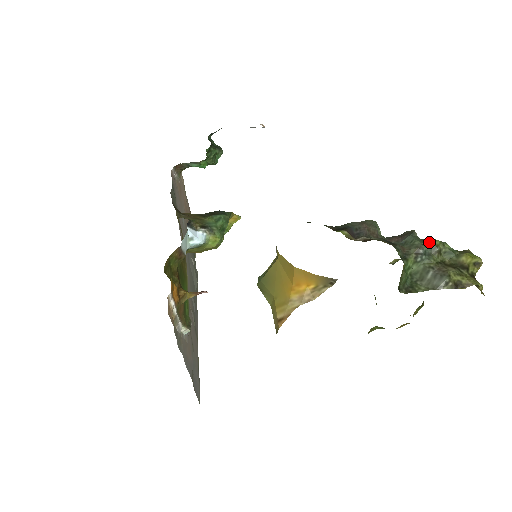
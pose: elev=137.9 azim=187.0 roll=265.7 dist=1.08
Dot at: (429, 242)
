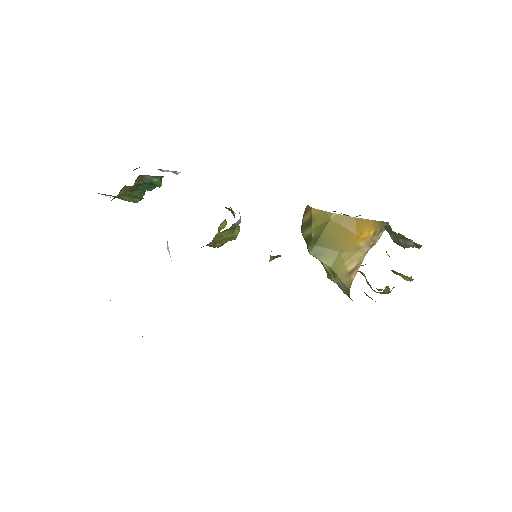
Dot at: occluded
